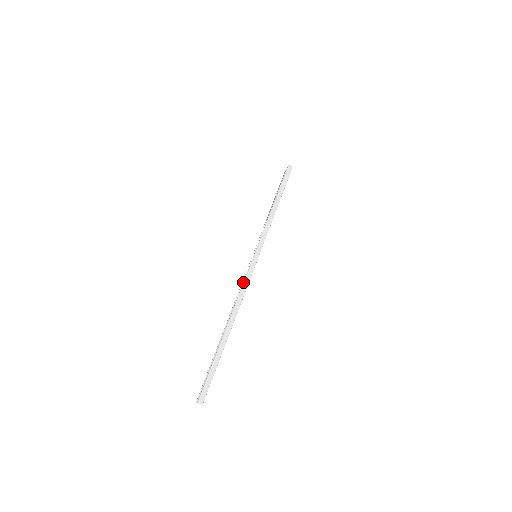
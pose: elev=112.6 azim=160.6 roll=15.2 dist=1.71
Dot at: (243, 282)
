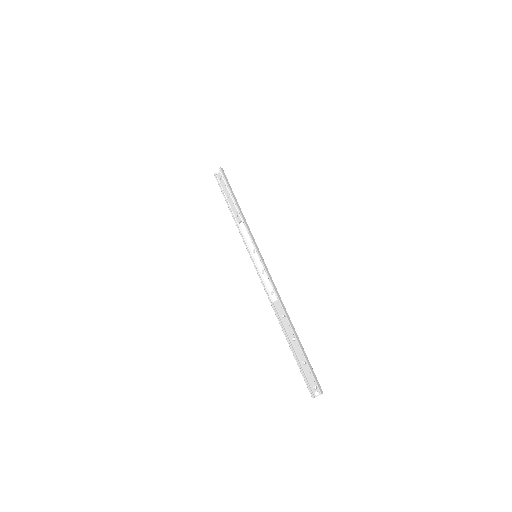
Dot at: (270, 281)
